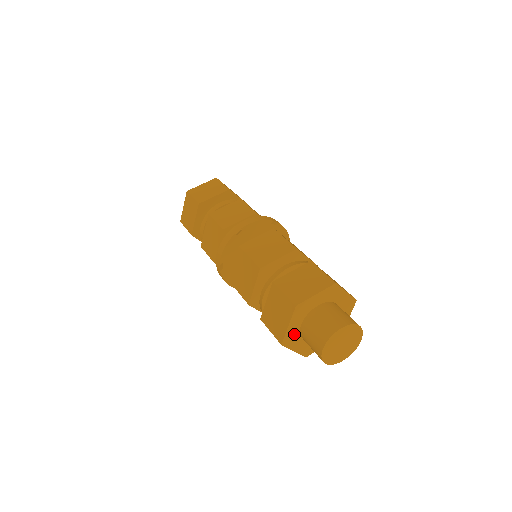
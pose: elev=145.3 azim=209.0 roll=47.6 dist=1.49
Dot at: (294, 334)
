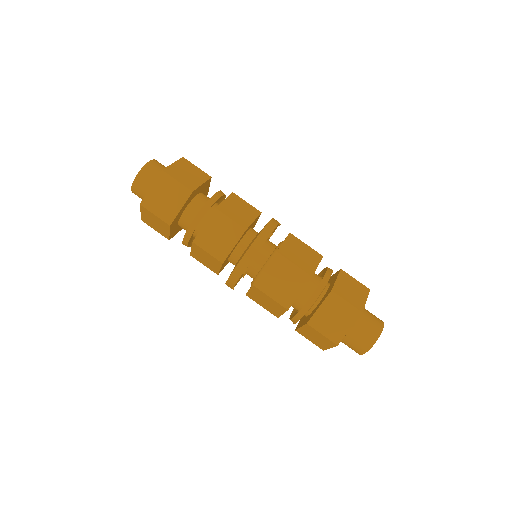
Dot at: occluded
